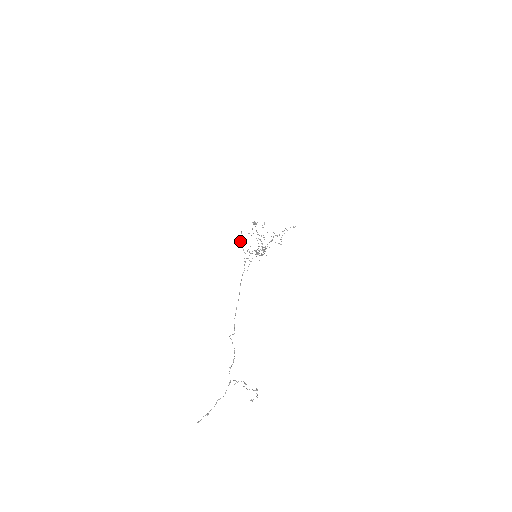
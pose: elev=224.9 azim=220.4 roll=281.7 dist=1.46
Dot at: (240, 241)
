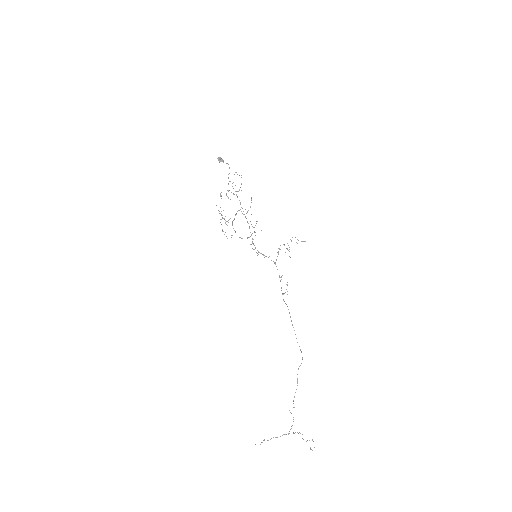
Dot at: (224, 218)
